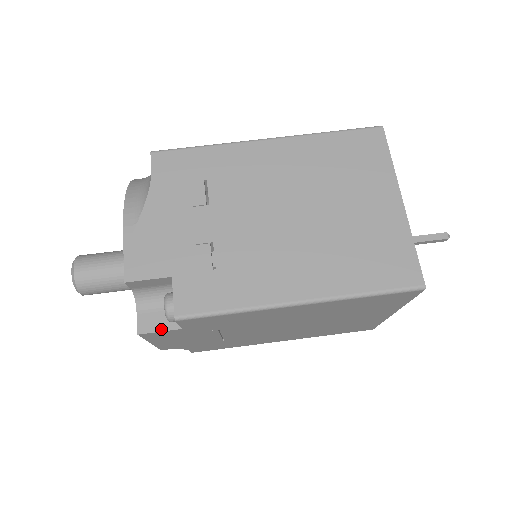
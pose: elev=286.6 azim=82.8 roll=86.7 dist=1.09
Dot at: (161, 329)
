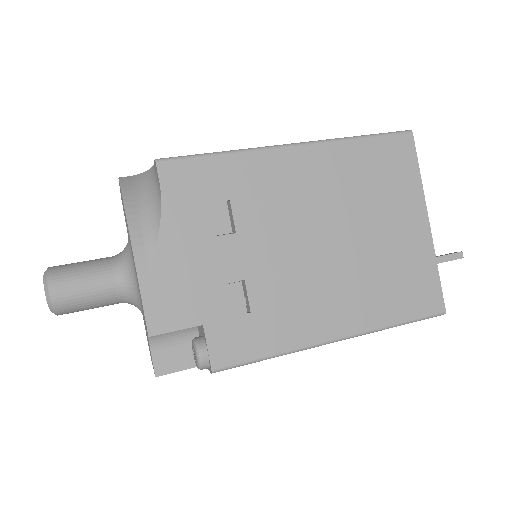
Dot at: (181, 368)
